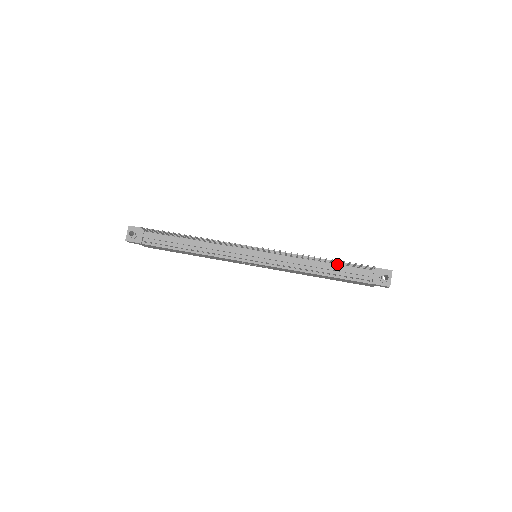
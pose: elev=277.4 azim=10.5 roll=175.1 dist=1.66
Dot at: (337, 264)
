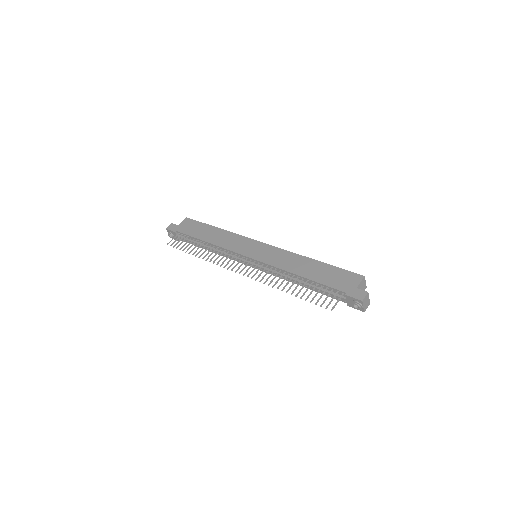
Dot at: (313, 283)
